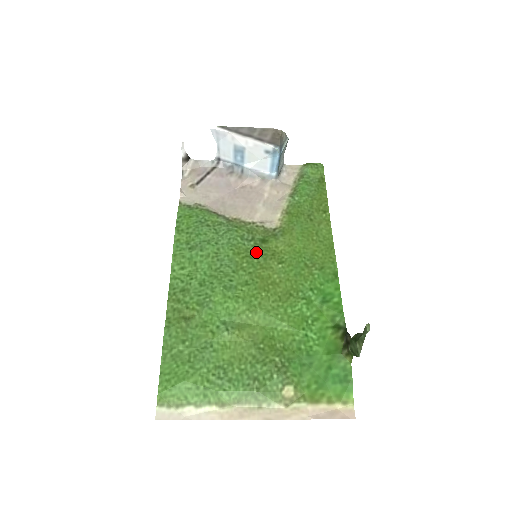
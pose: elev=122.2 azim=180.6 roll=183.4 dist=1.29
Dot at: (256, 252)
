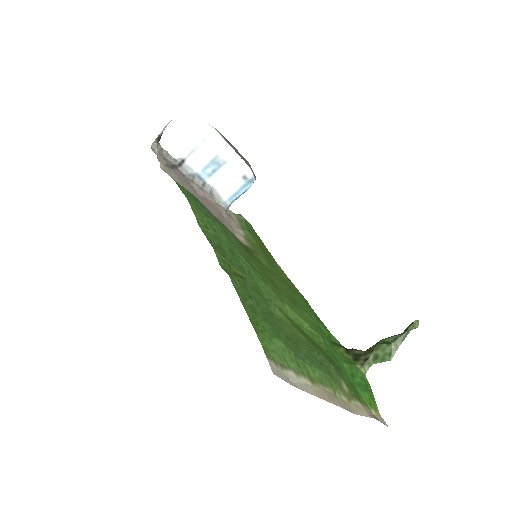
Dot at: (251, 254)
